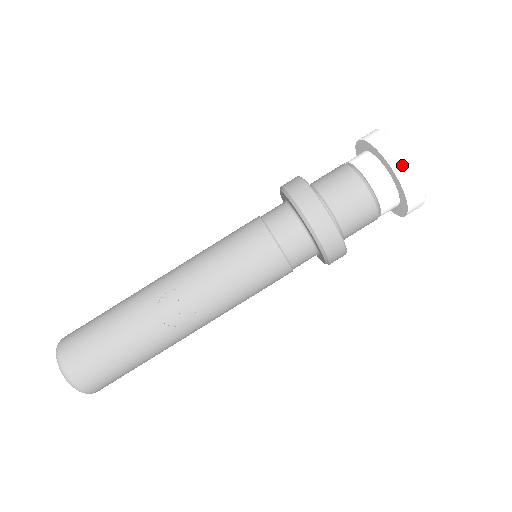
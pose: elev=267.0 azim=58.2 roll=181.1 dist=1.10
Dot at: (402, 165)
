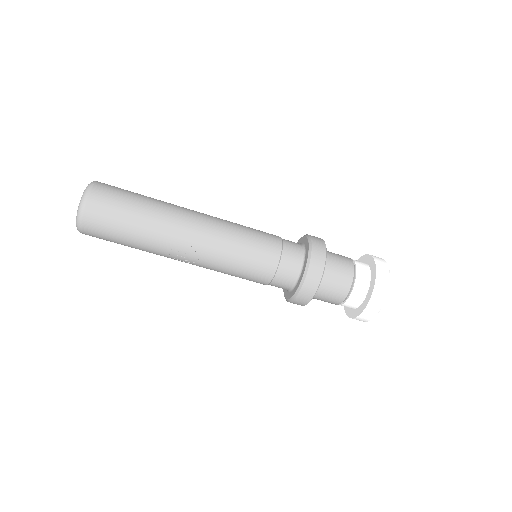
Dot at: (371, 312)
